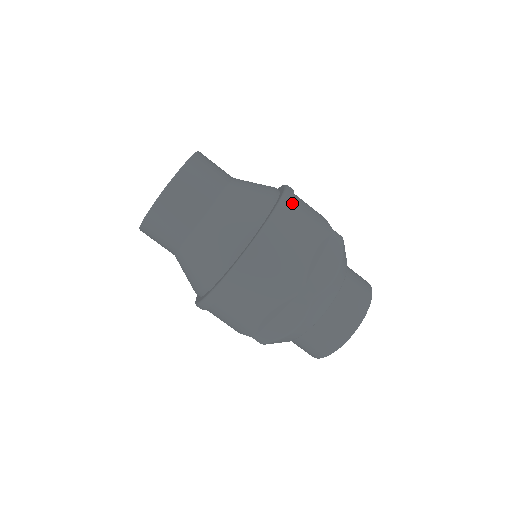
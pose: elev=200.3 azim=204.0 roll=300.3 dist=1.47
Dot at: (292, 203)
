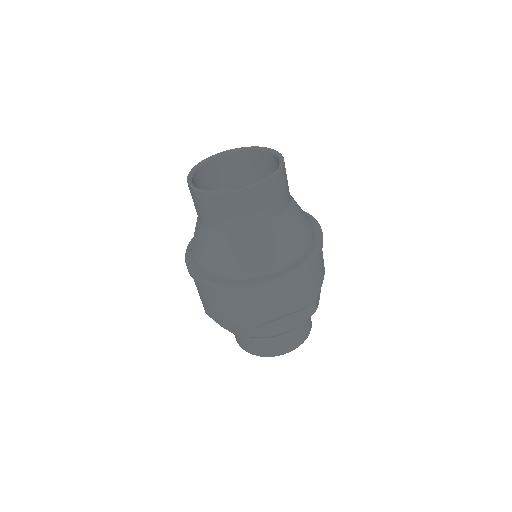
Dot at: (303, 273)
